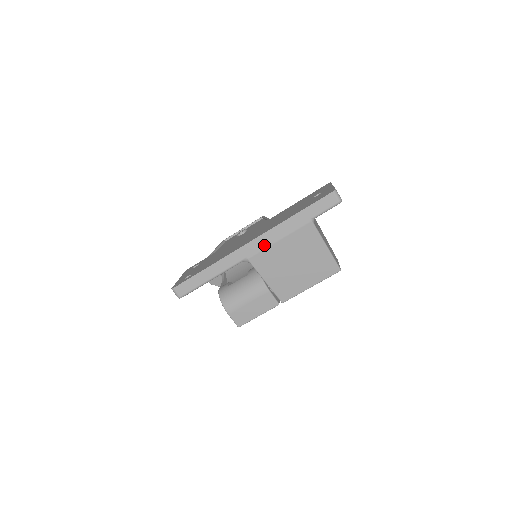
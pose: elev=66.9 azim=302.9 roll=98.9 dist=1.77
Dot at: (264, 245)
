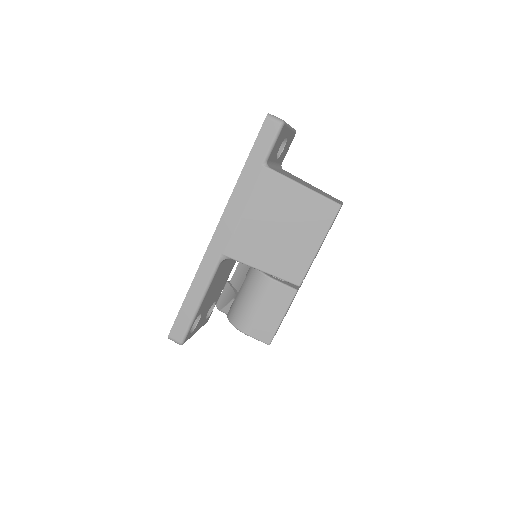
Dot at: (231, 227)
